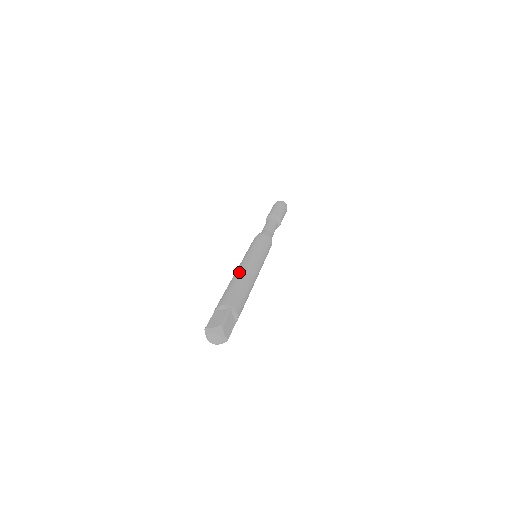
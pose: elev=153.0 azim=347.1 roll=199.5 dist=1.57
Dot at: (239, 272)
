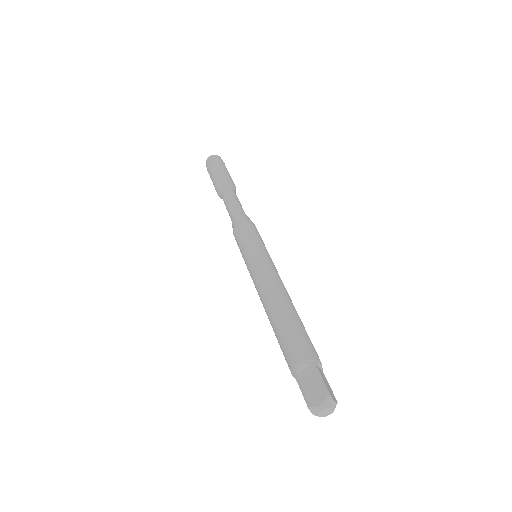
Dot at: (272, 299)
